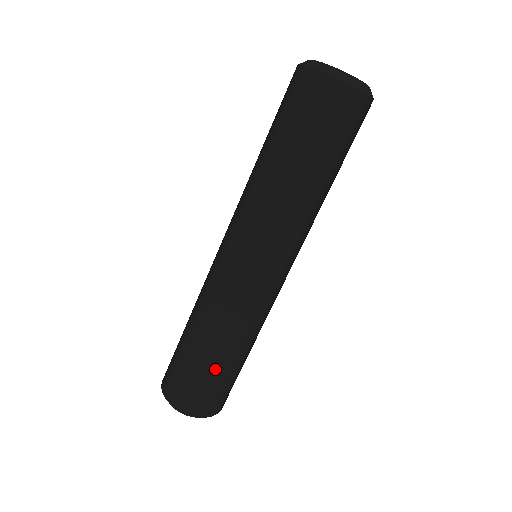
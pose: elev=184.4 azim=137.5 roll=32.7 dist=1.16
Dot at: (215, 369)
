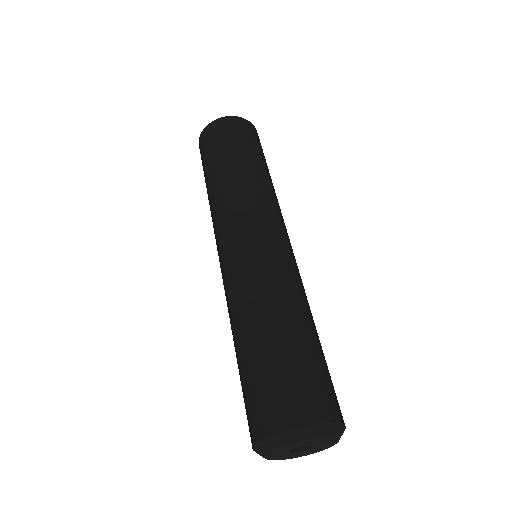
Dot at: (293, 344)
